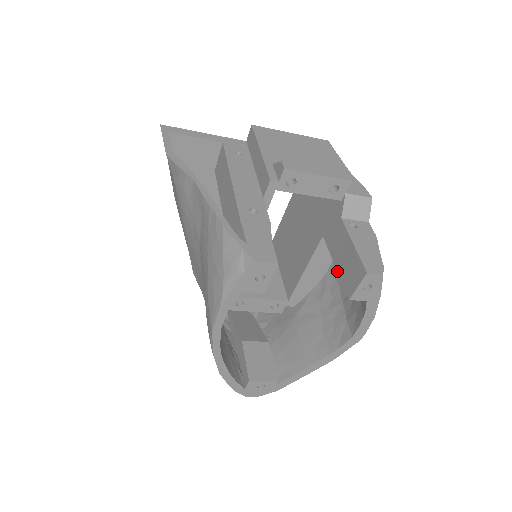
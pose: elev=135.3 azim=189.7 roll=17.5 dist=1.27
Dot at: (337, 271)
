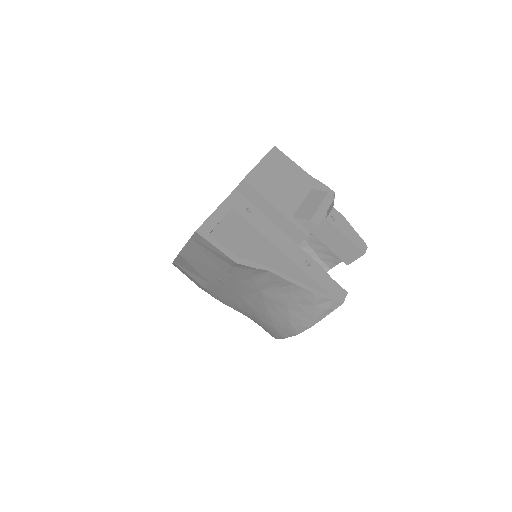
Dot at: (330, 249)
